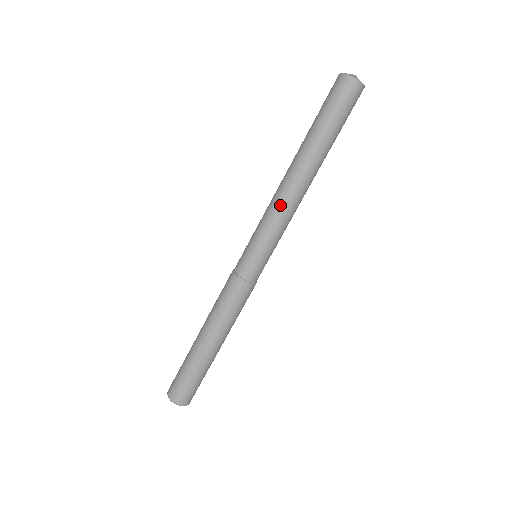
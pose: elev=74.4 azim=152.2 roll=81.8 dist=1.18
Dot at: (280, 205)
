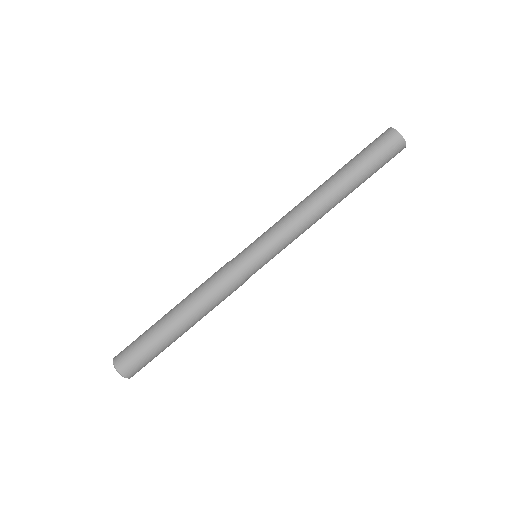
Dot at: (293, 212)
